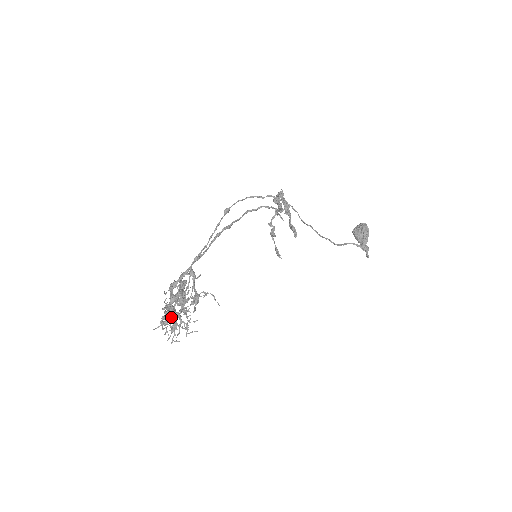
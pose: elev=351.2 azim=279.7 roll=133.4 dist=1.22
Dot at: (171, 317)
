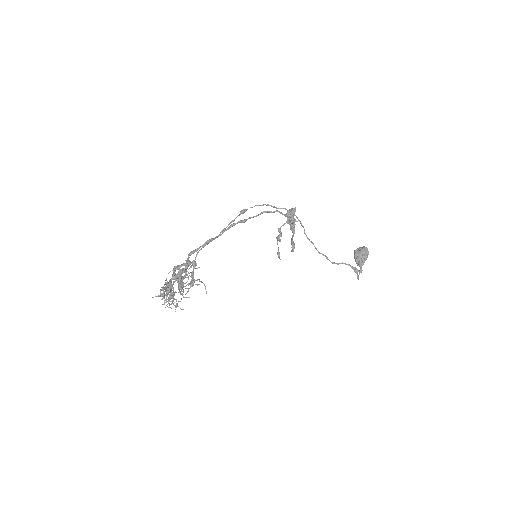
Dot at: (167, 294)
